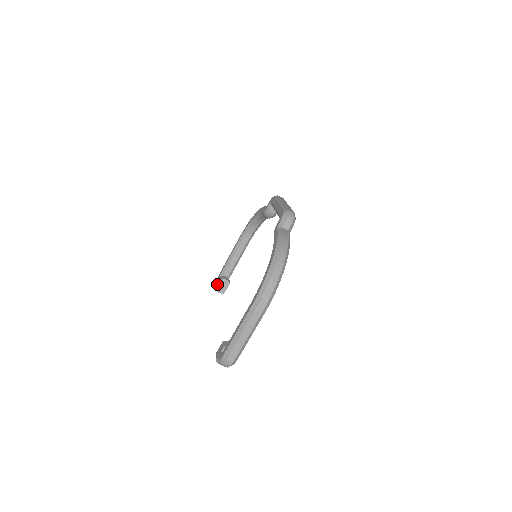
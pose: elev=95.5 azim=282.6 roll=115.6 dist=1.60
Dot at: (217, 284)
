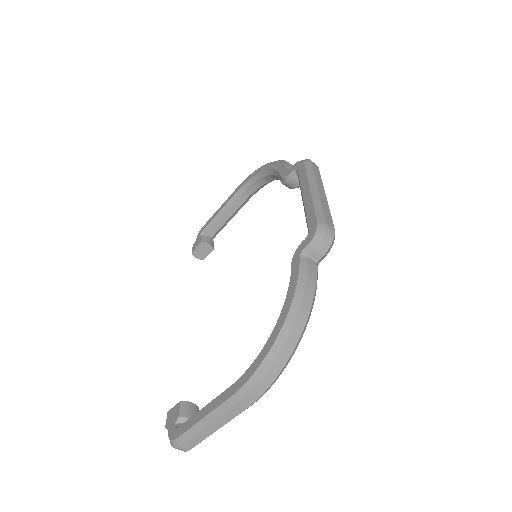
Dot at: (195, 247)
